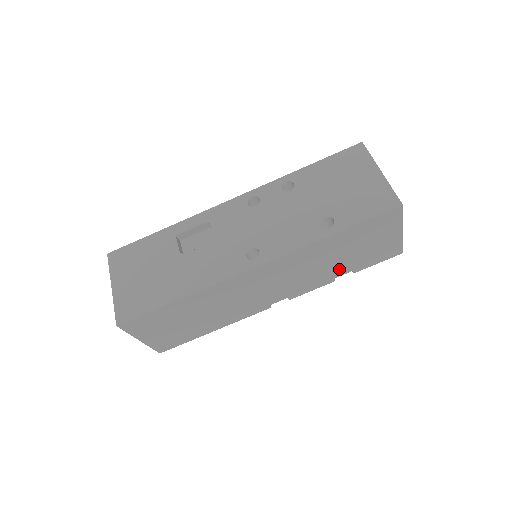
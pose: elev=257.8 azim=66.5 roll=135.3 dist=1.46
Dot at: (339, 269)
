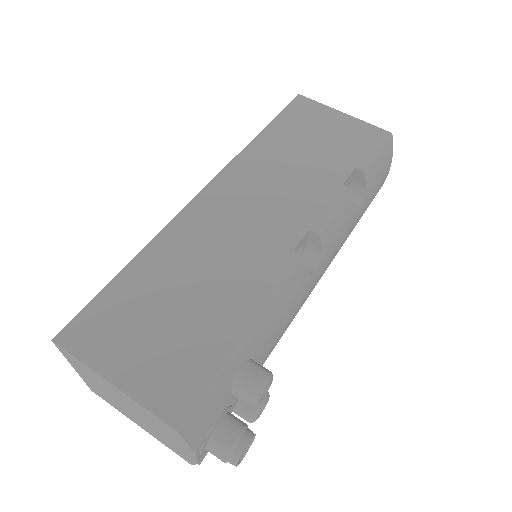
Dot at: (330, 170)
